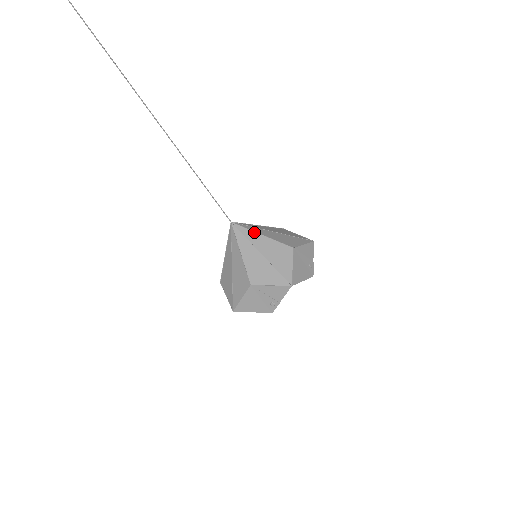
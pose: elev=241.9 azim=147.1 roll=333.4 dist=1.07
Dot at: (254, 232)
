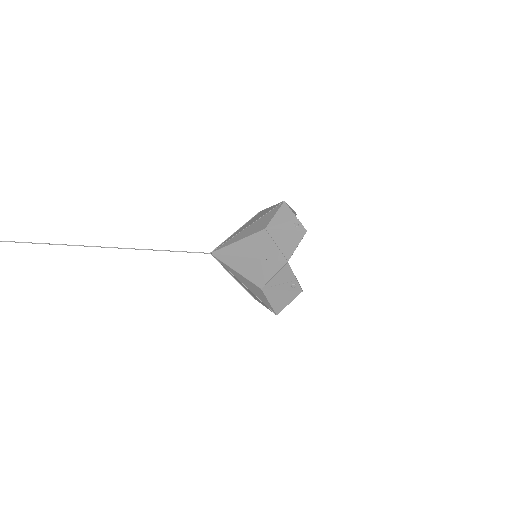
Dot at: (230, 245)
